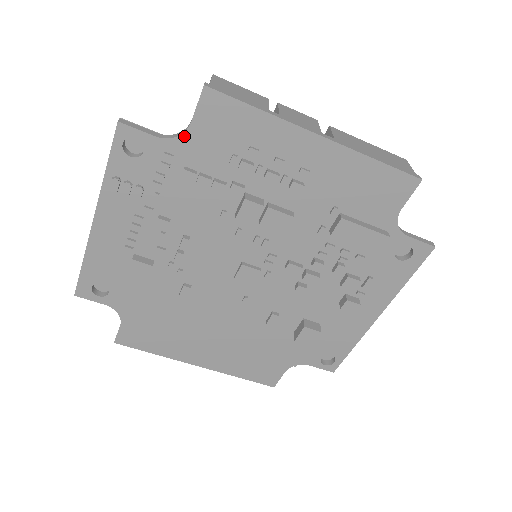
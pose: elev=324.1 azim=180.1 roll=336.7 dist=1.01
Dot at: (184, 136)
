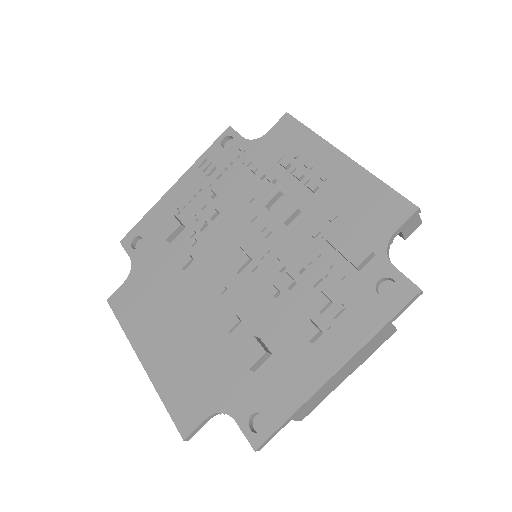
Dot at: (259, 140)
